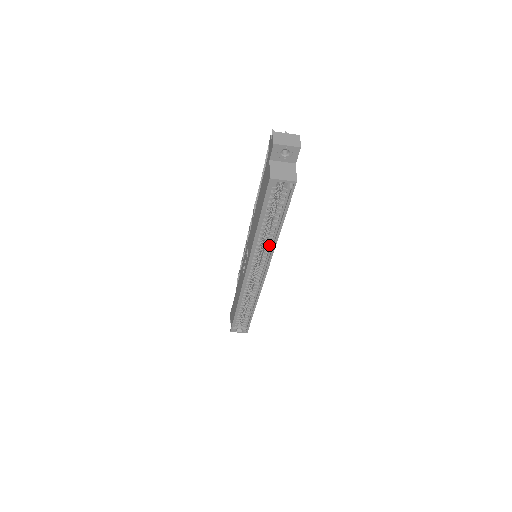
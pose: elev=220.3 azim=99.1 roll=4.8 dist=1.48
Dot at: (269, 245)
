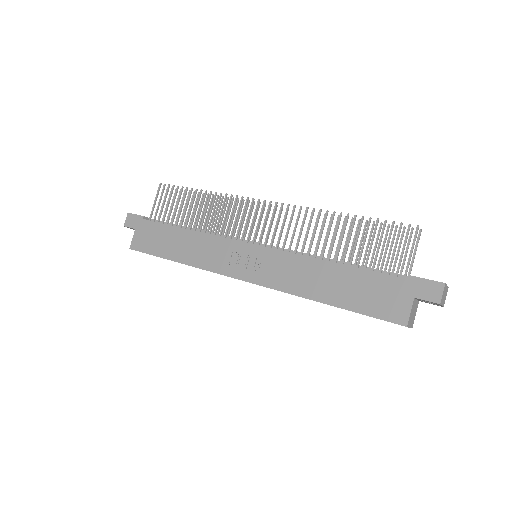
Dot at: occluded
